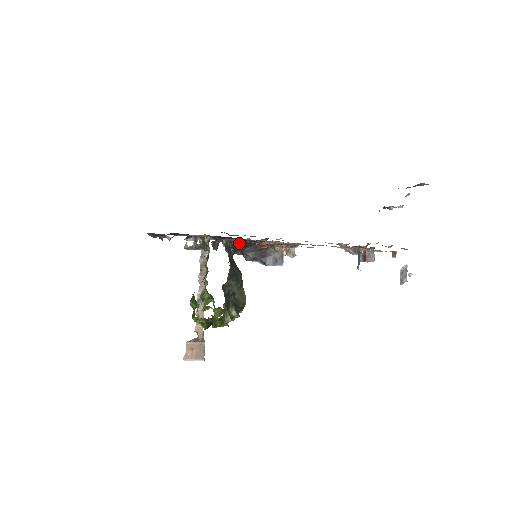
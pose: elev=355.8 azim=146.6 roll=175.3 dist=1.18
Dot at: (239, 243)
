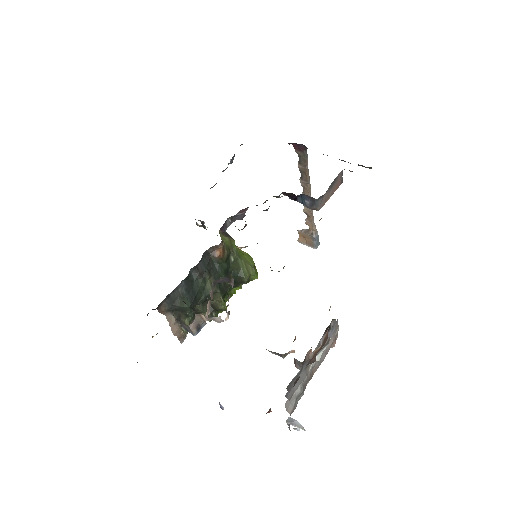
Dot at: (294, 195)
